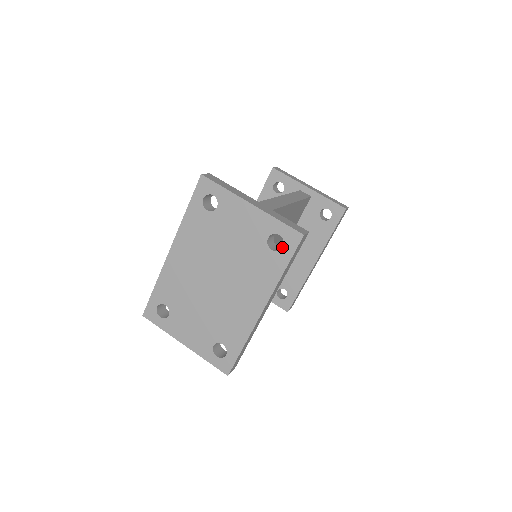
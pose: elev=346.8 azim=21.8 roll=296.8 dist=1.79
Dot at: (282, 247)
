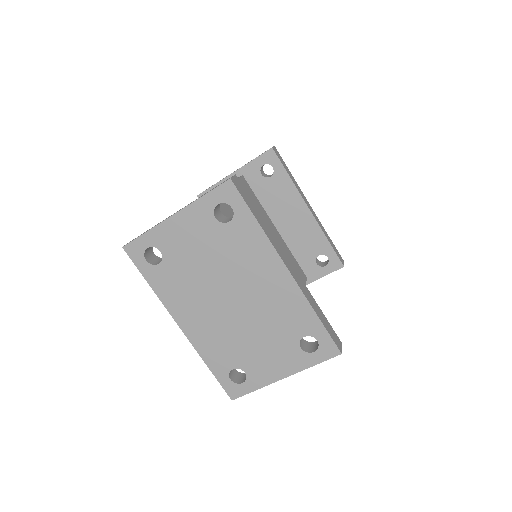
Dot at: occluded
